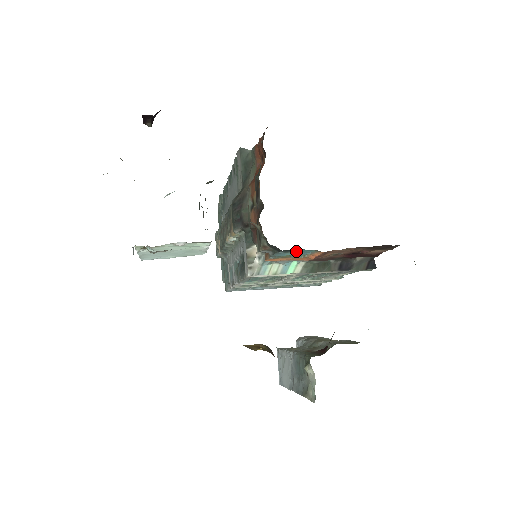
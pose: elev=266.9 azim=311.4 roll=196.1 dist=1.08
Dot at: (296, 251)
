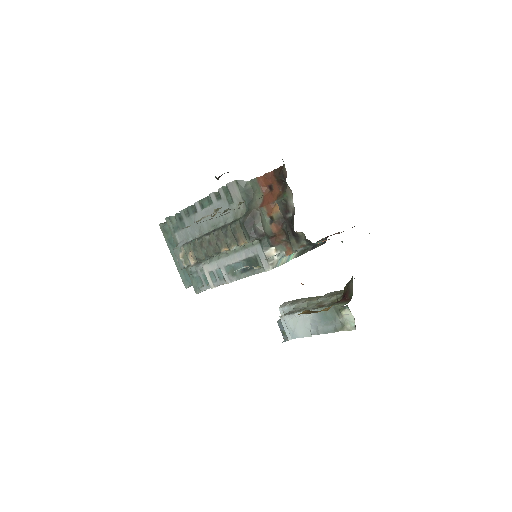
Dot at: (315, 243)
